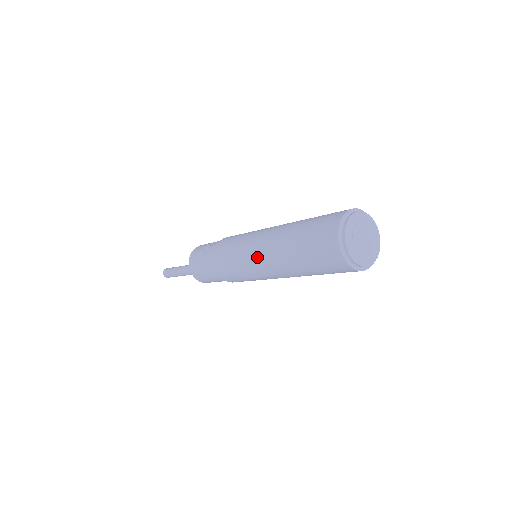
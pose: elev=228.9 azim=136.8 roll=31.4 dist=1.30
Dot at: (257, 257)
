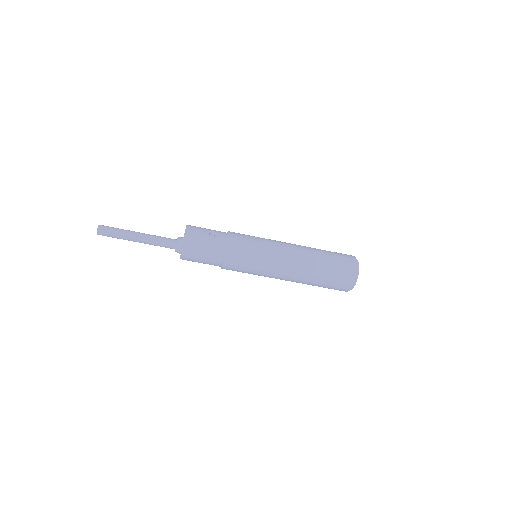
Dot at: (284, 260)
